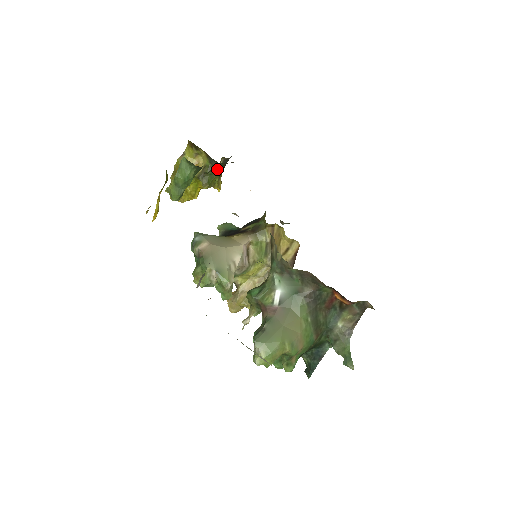
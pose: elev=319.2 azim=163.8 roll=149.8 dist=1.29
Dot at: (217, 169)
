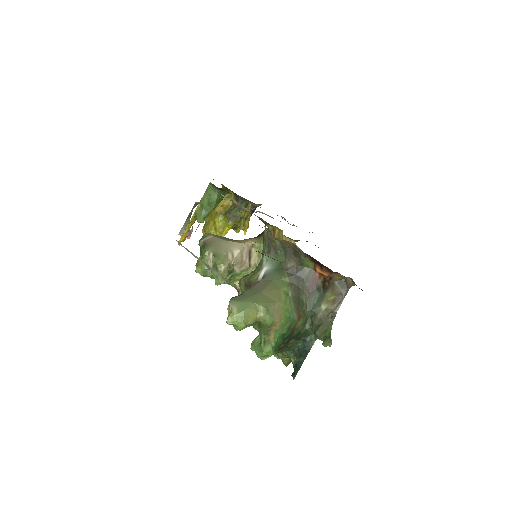
Dot at: (242, 206)
